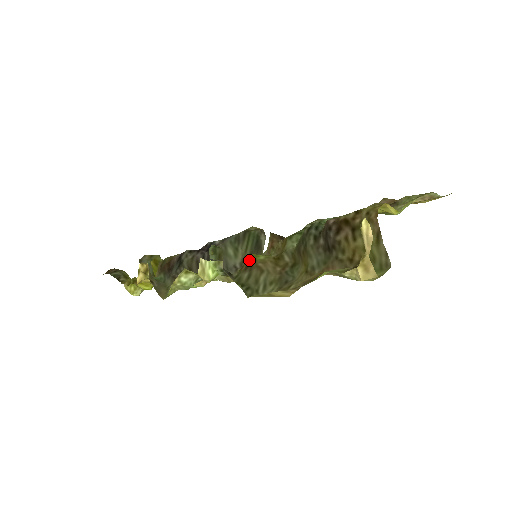
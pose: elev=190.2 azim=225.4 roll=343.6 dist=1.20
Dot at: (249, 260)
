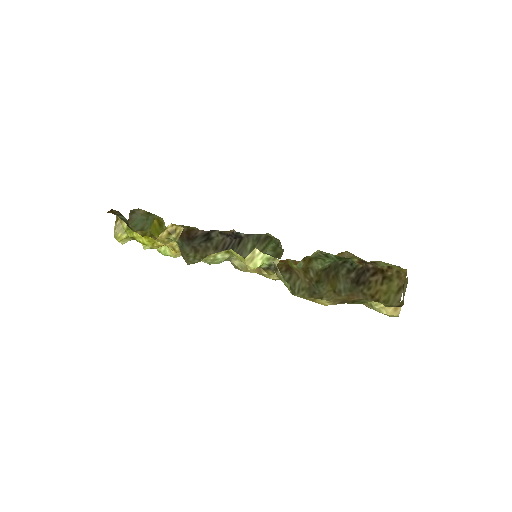
Dot at: (288, 265)
